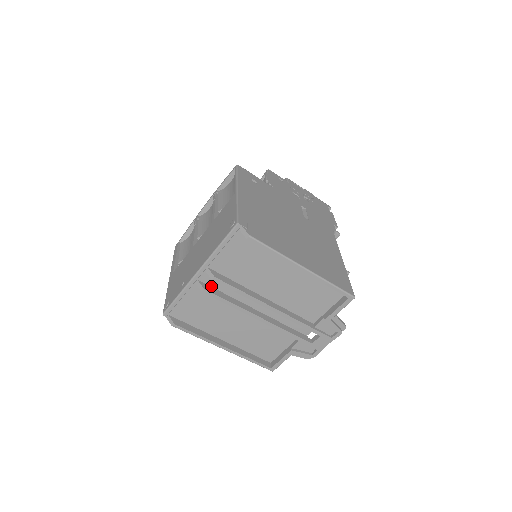
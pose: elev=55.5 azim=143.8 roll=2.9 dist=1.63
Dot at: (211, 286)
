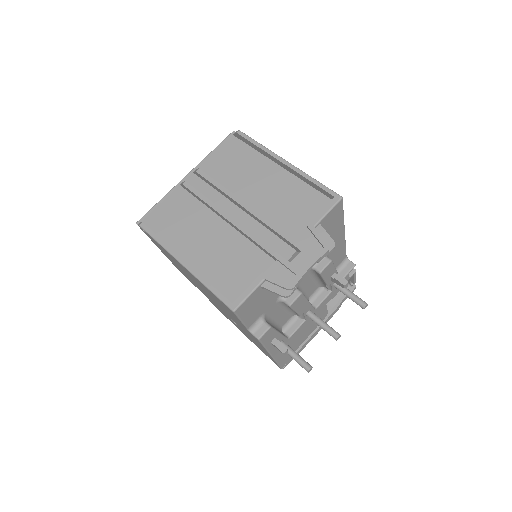
Dot at: occluded
